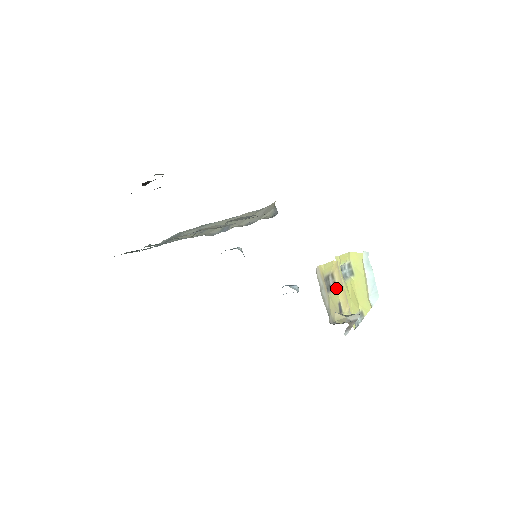
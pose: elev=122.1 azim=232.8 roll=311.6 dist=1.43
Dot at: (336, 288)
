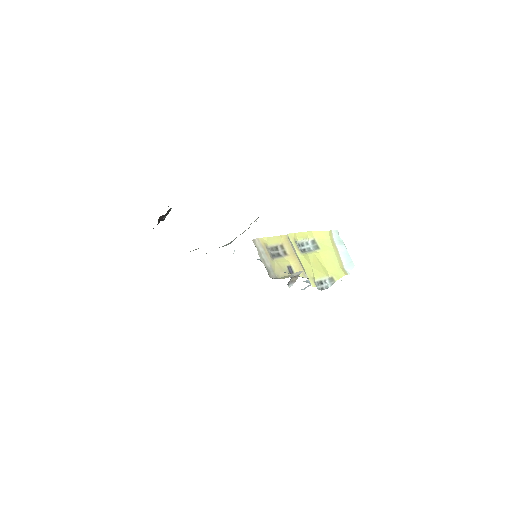
Dot at: (286, 256)
